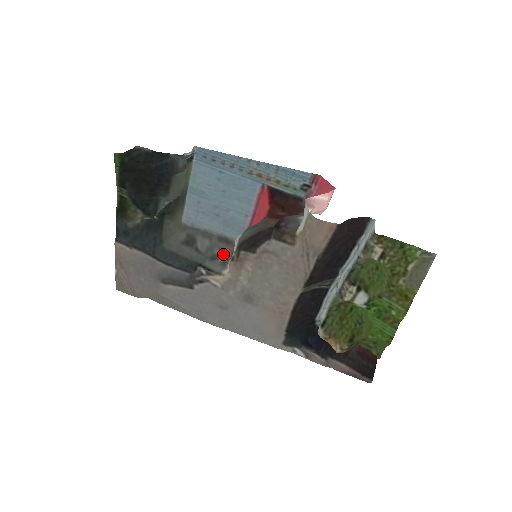
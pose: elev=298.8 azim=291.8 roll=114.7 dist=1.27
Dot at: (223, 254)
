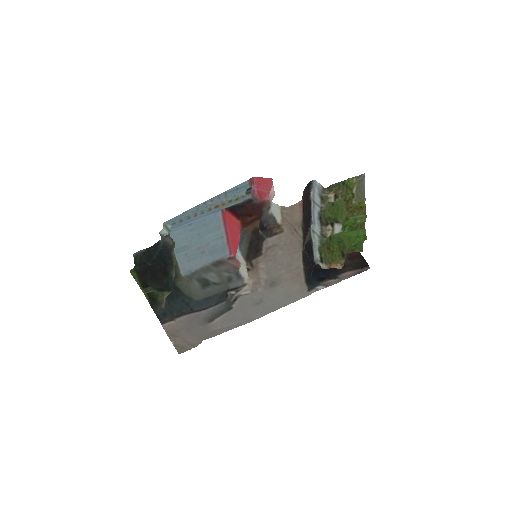
Dot at: (231, 272)
